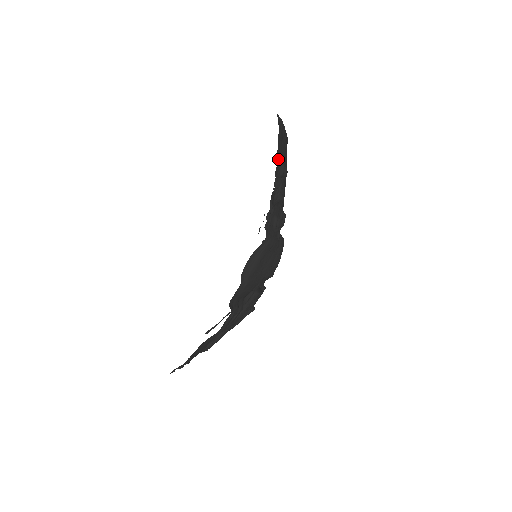
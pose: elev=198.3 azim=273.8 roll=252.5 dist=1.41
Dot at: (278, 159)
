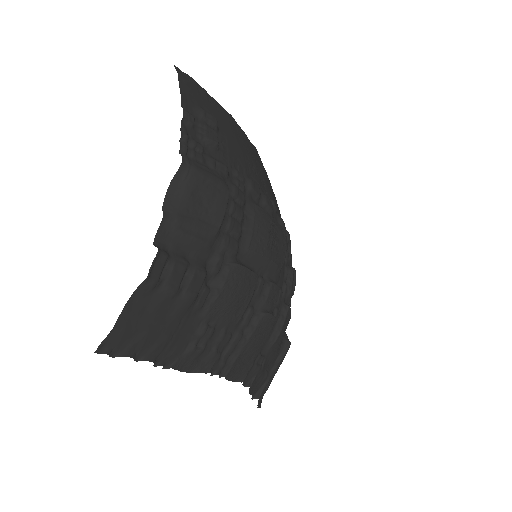
Dot at: (187, 99)
